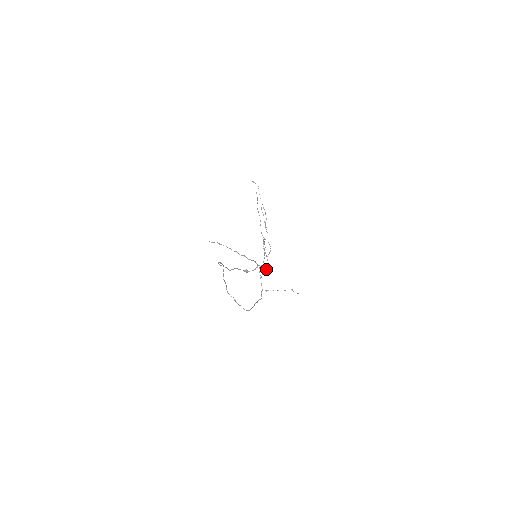
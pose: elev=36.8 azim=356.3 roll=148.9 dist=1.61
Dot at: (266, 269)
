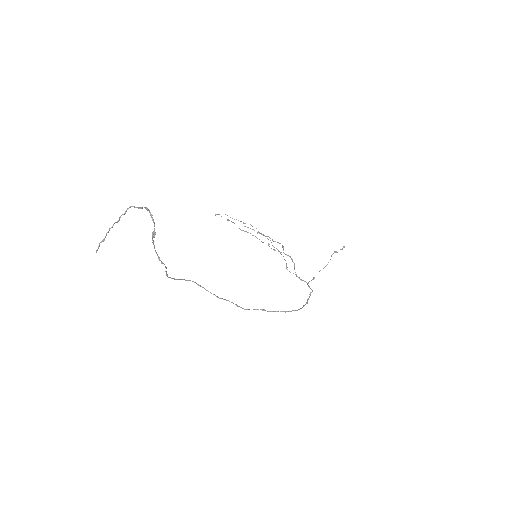
Dot at: (294, 263)
